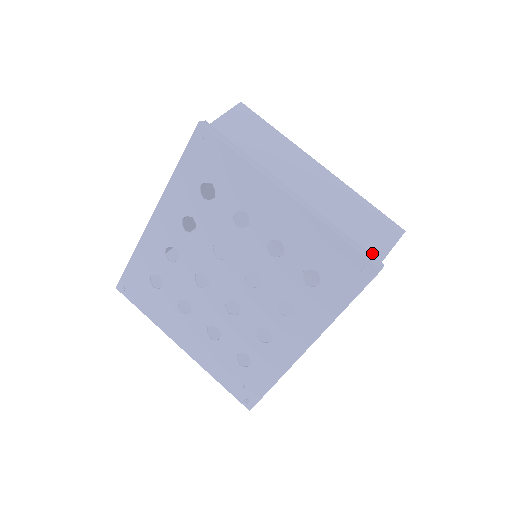
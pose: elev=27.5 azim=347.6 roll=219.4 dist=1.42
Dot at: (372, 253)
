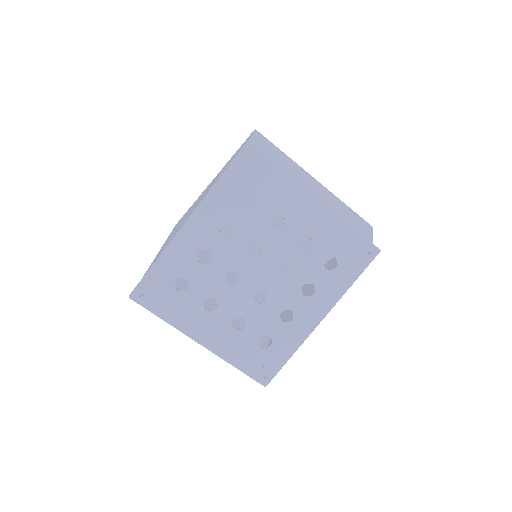
Dot at: occluded
